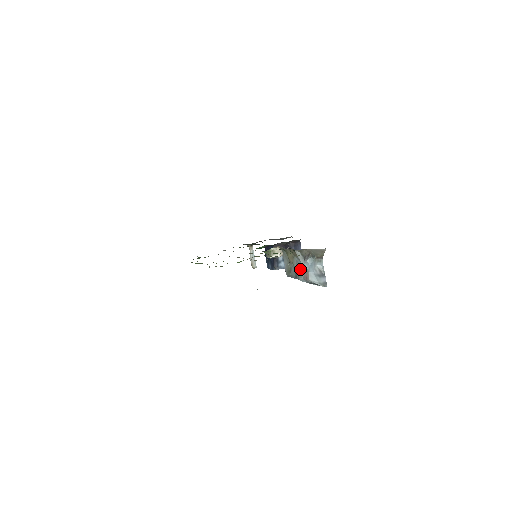
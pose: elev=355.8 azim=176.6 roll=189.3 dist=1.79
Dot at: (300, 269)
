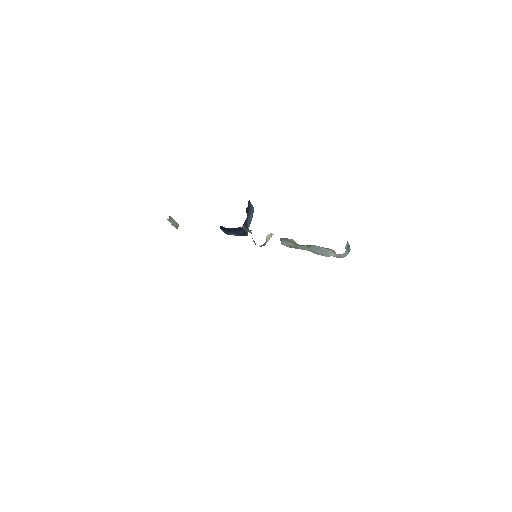
Dot at: (326, 252)
